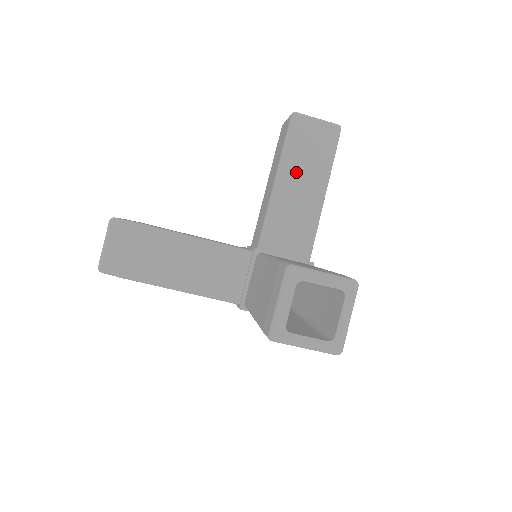
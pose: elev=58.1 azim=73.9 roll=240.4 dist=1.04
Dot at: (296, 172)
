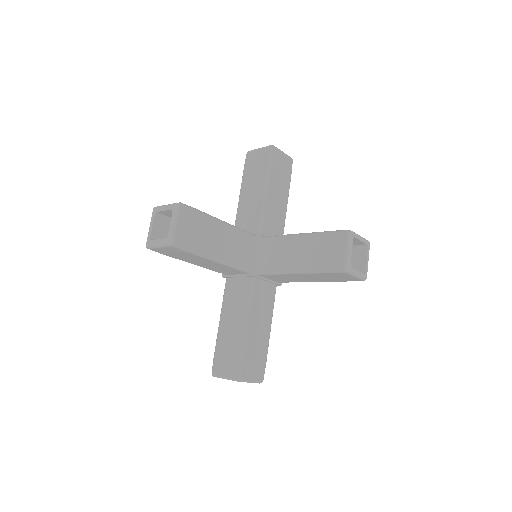
Dot at: (313, 276)
